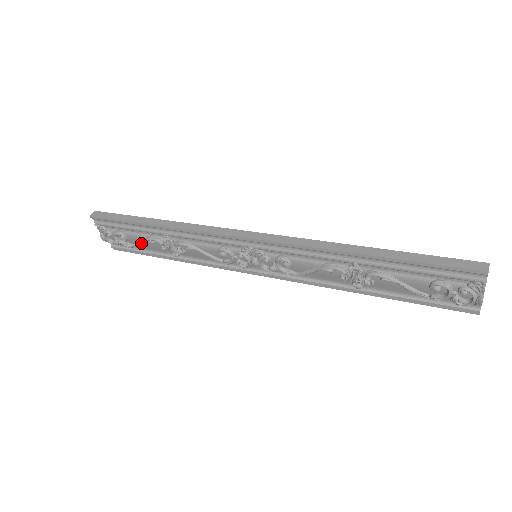
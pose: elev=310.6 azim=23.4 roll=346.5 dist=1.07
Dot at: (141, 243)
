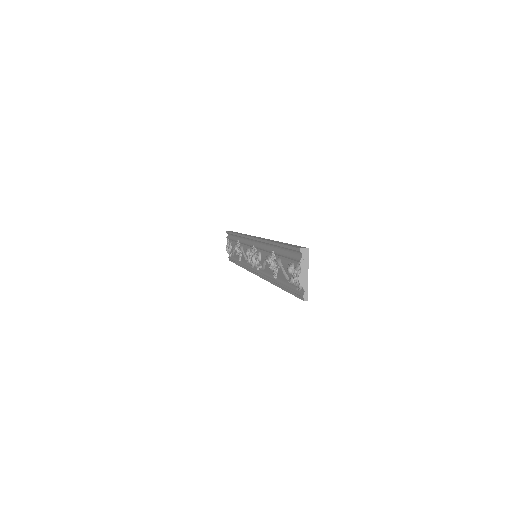
Dot at: (233, 250)
